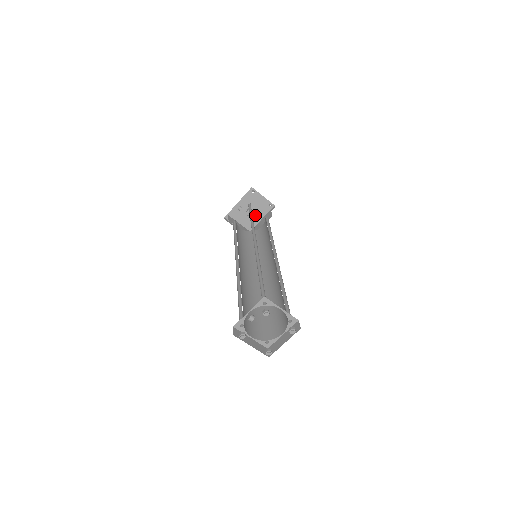
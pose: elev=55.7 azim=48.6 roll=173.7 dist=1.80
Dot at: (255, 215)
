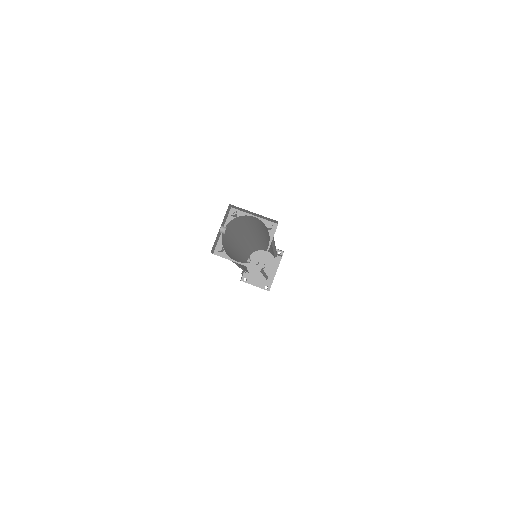
Dot at: (269, 268)
